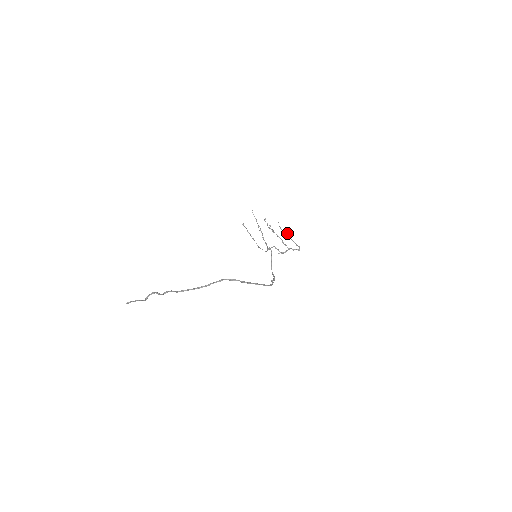
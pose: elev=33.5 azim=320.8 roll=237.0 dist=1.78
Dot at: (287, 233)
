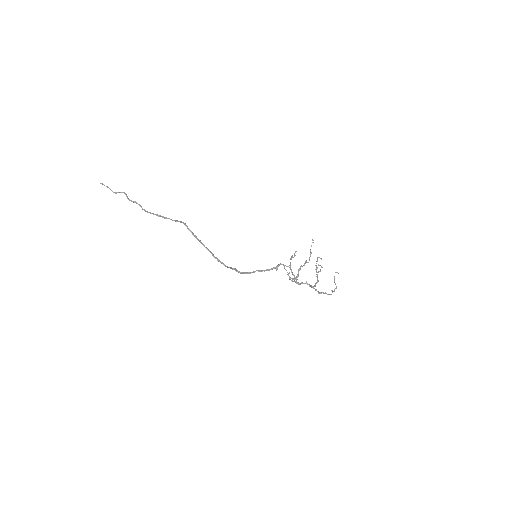
Dot at: occluded
